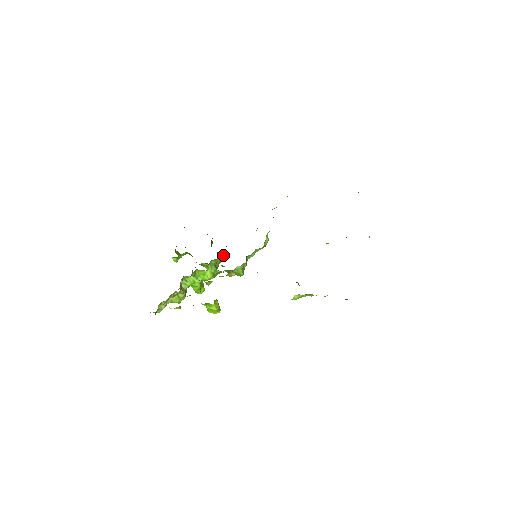
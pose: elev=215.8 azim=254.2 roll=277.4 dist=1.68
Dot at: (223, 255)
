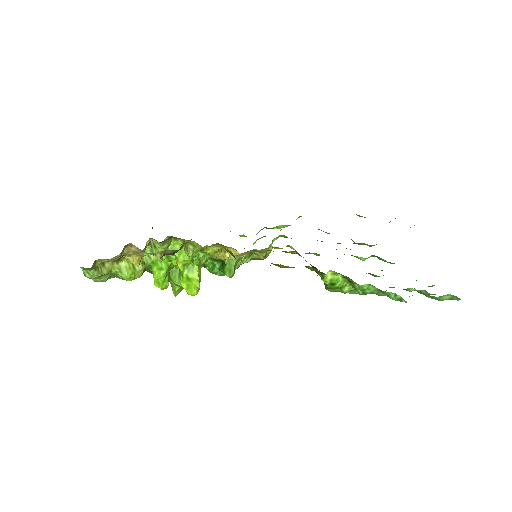
Dot at: occluded
